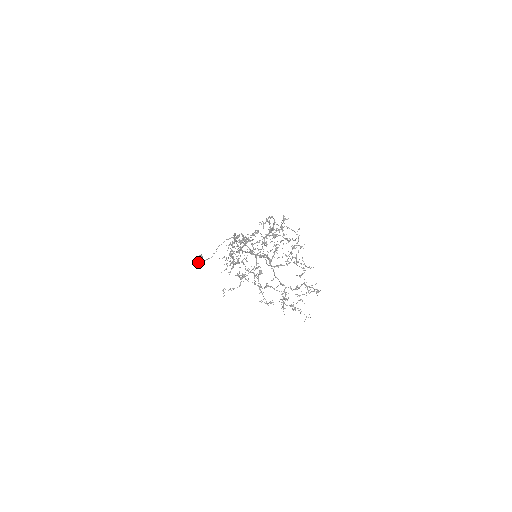
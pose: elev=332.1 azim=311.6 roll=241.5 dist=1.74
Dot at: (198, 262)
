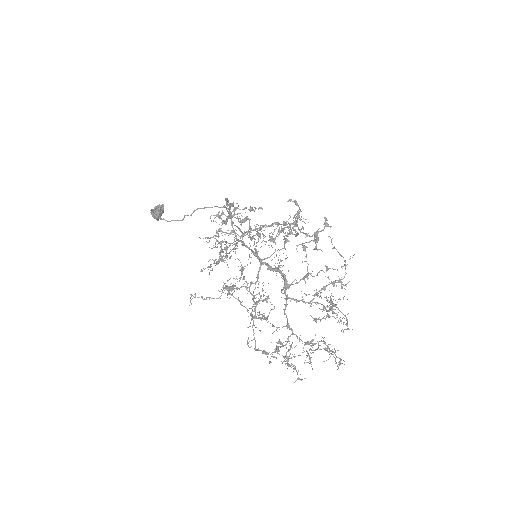
Dot at: (156, 216)
